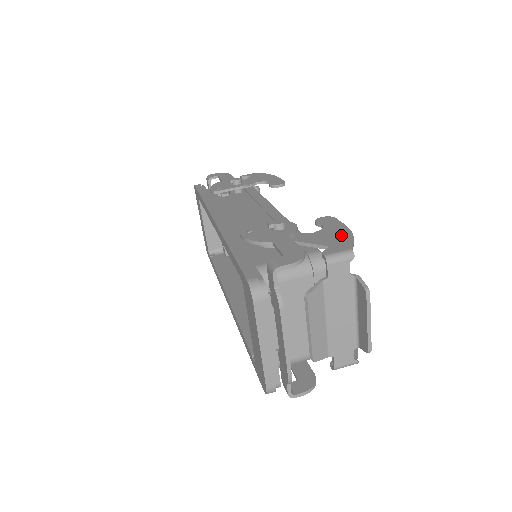
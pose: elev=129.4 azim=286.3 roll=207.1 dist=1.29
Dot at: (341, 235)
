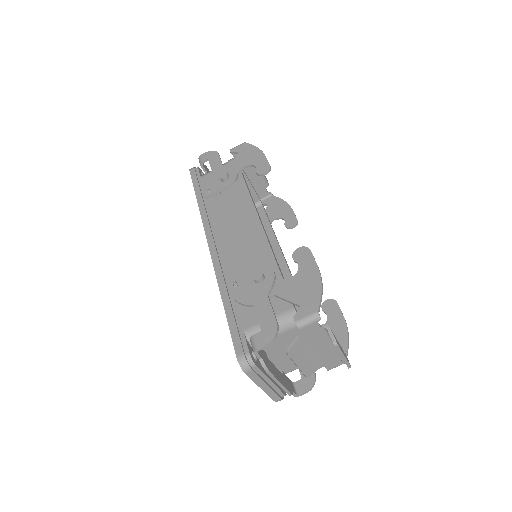
Dot at: (312, 285)
